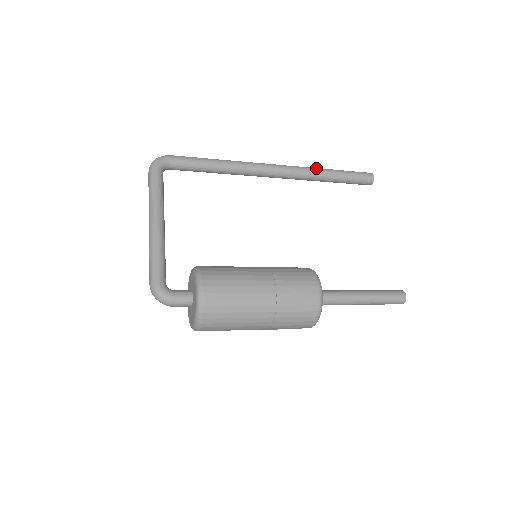
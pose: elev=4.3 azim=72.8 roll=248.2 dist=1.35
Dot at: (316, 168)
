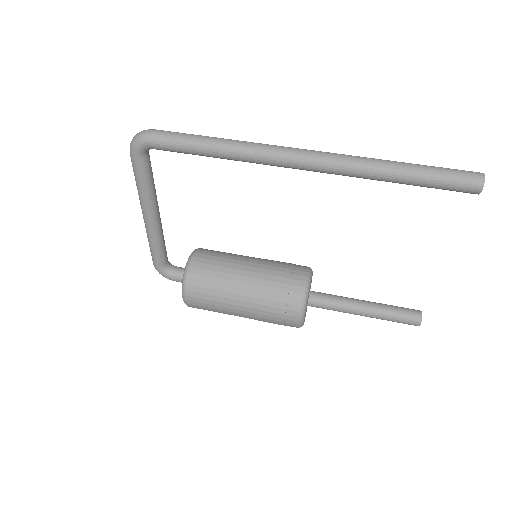
Dot at: (373, 169)
